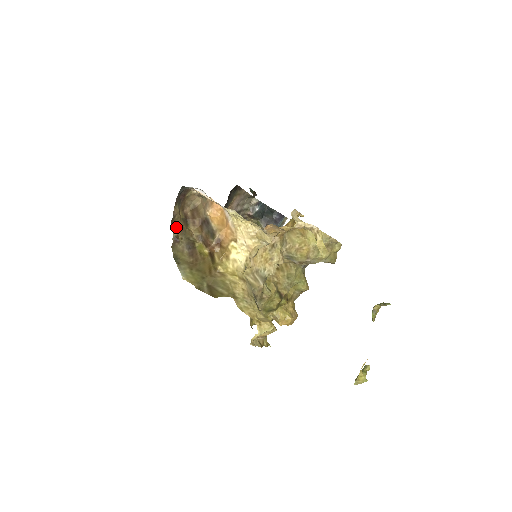
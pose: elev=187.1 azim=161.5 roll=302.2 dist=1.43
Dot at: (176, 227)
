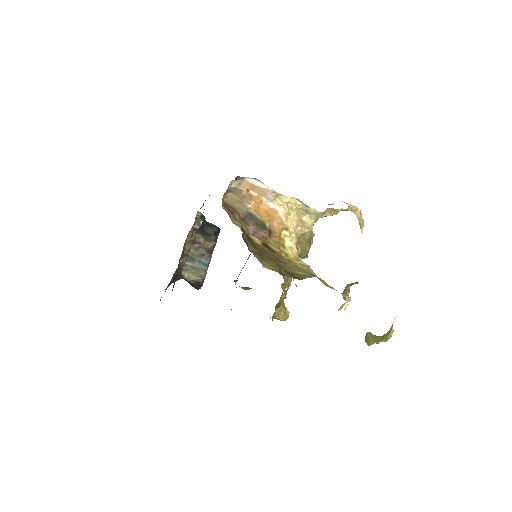
Dot at: occluded
